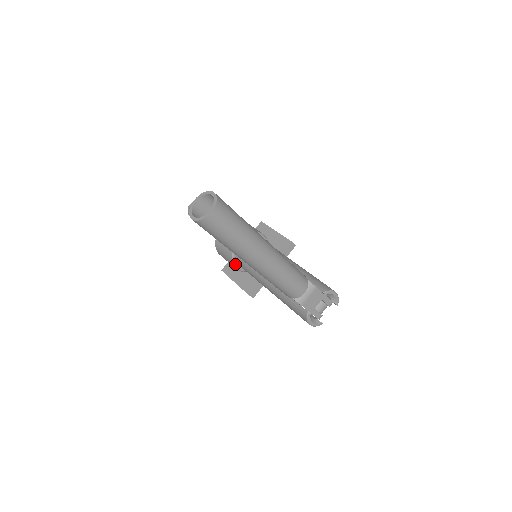
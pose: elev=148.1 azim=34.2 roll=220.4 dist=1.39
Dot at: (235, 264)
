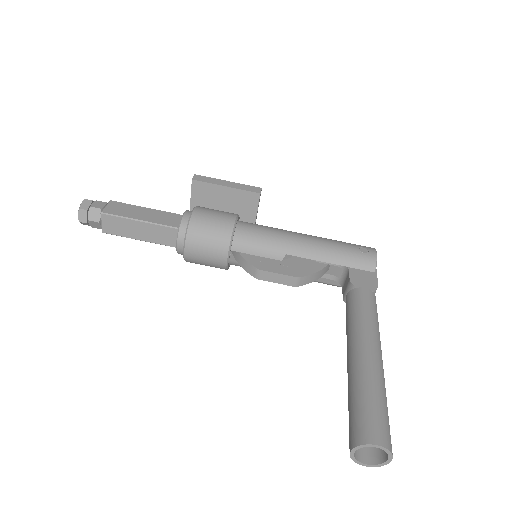
Dot at: (229, 266)
